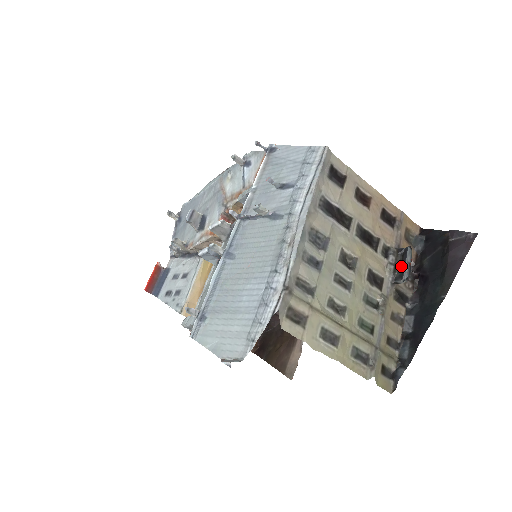
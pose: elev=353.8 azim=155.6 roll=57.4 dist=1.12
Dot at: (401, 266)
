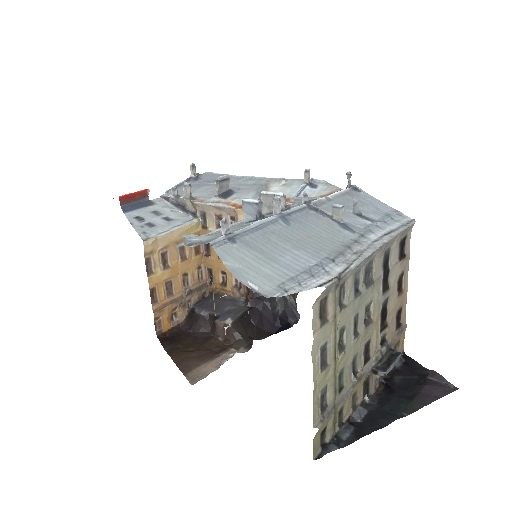
Dot at: (388, 362)
